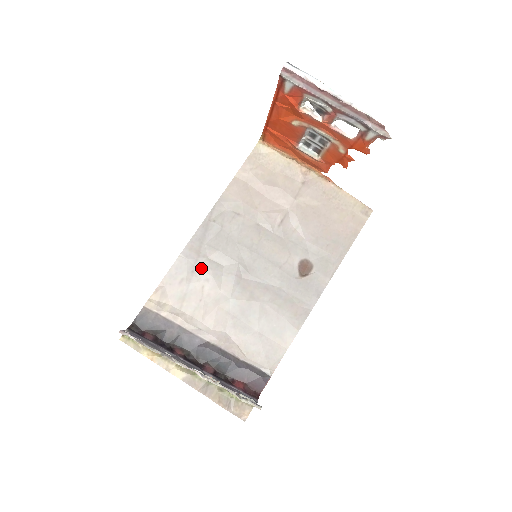
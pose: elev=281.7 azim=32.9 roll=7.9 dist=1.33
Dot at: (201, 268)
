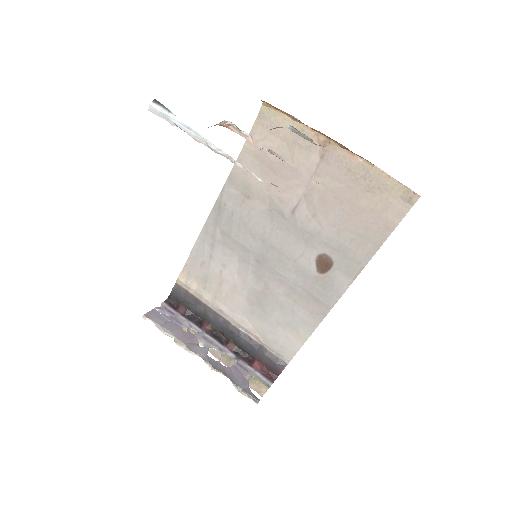
Dot at: (217, 253)
